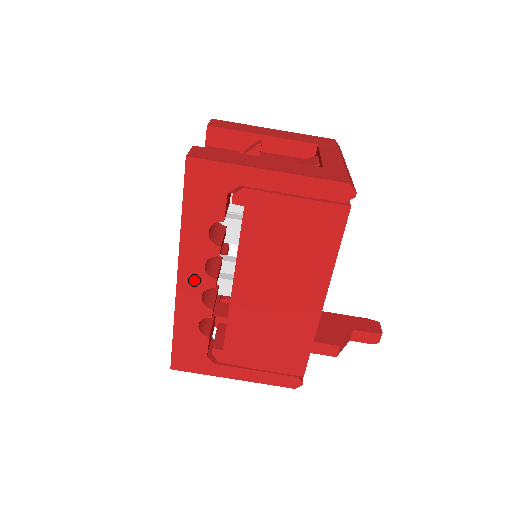
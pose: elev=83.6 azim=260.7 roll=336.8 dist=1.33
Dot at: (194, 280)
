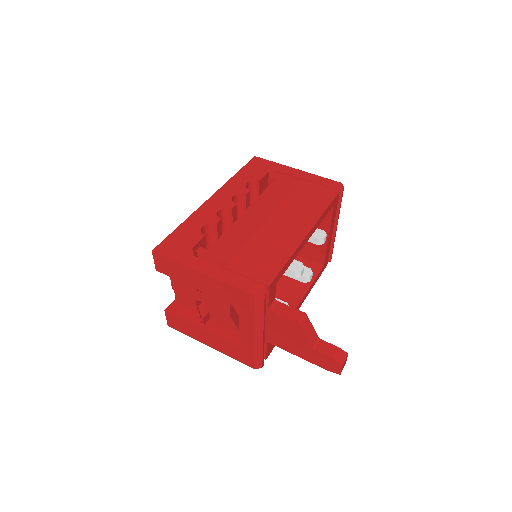
Dot at: (220, 201)
